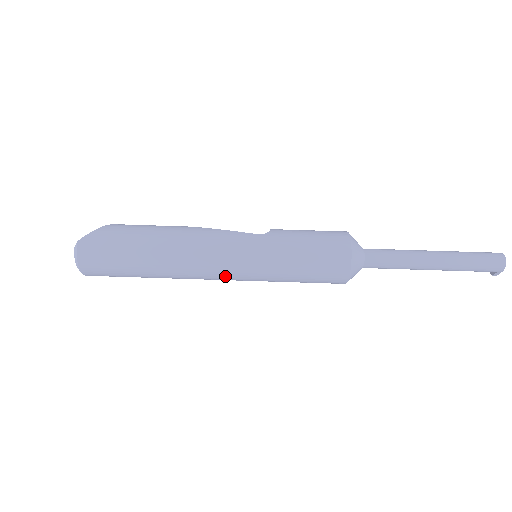
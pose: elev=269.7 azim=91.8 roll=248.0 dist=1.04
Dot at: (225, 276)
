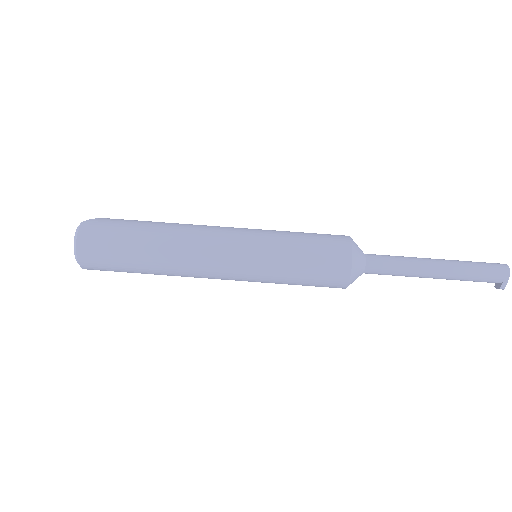
Dot at: (224, 264)
